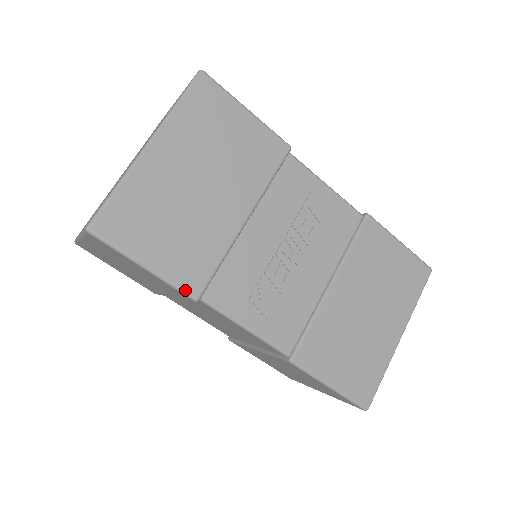
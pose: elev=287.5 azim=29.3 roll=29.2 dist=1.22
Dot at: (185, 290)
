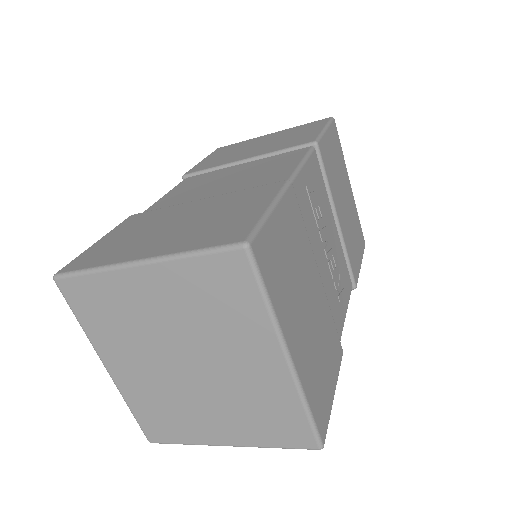
Dot at: occluded
